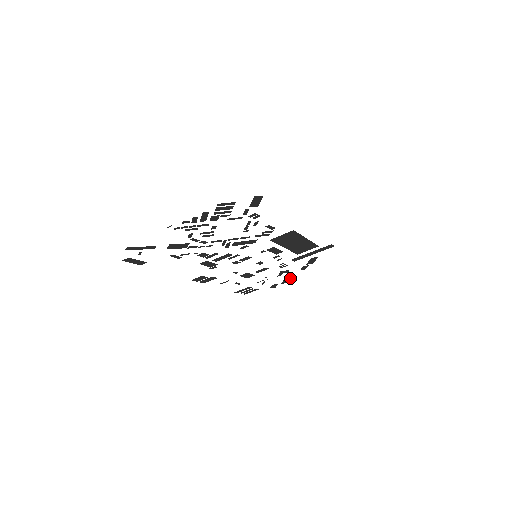
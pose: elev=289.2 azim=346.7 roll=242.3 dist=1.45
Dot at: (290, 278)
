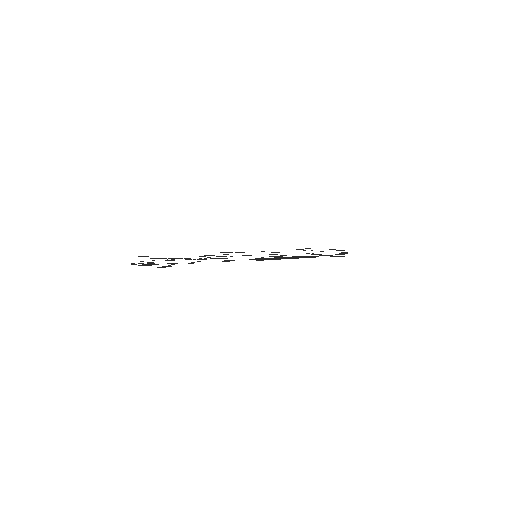
Dot at: (343, 250)
